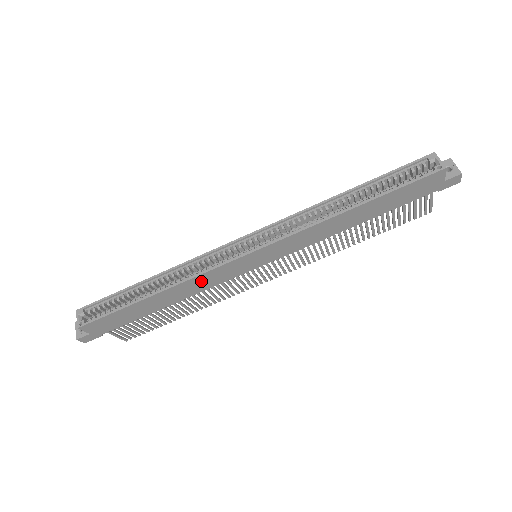
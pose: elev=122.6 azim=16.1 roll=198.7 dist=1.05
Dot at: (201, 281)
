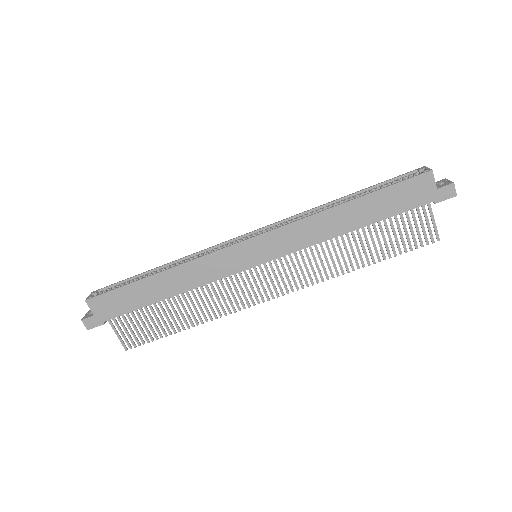
Dot at: (200, 268)
